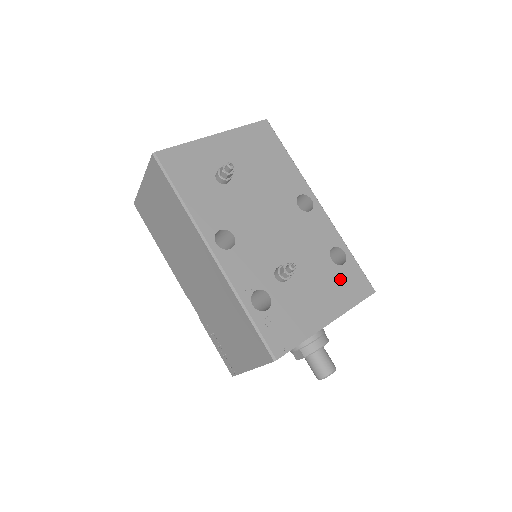
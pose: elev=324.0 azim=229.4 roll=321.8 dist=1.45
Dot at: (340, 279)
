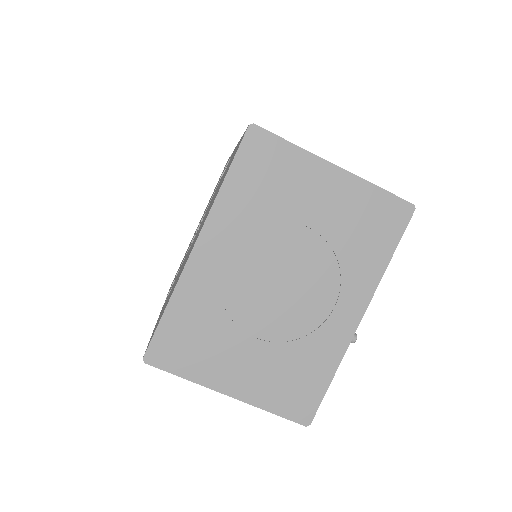
Dot at: occluded
